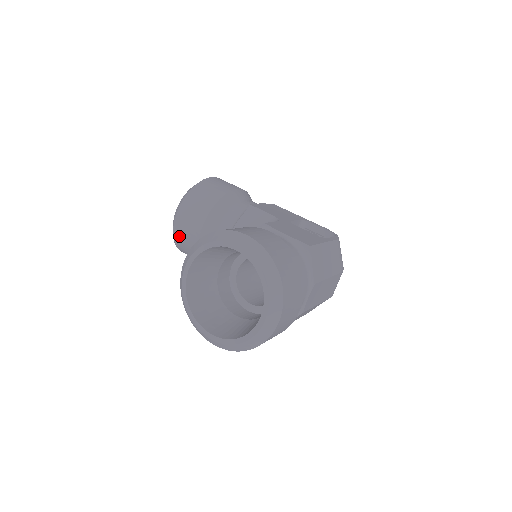
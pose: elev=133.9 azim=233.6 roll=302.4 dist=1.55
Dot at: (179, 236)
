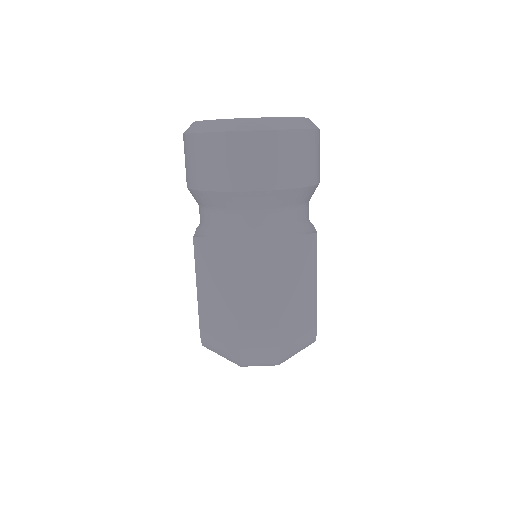
Dot at: occluded
